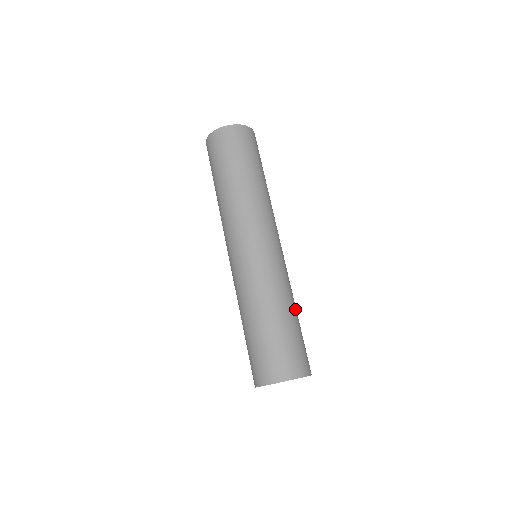
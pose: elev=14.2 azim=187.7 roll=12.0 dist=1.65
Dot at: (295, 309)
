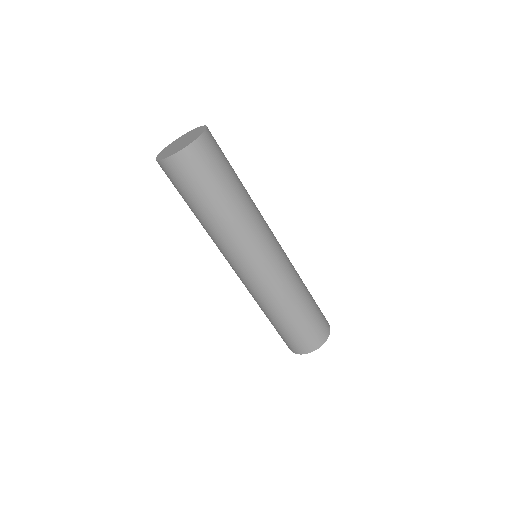
Dot at: (305, 296)
